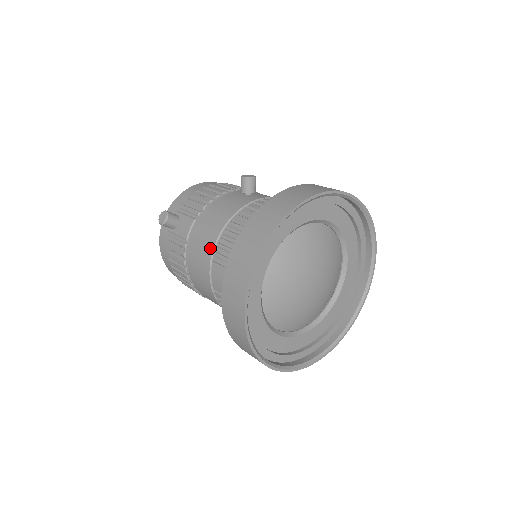
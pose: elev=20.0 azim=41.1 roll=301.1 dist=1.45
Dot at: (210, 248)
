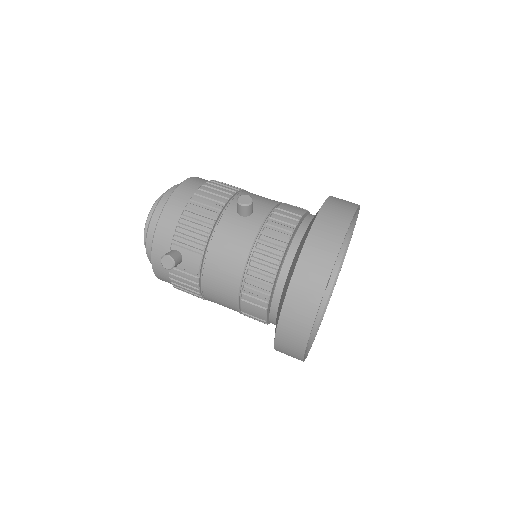
Dot at: (235, 286)
